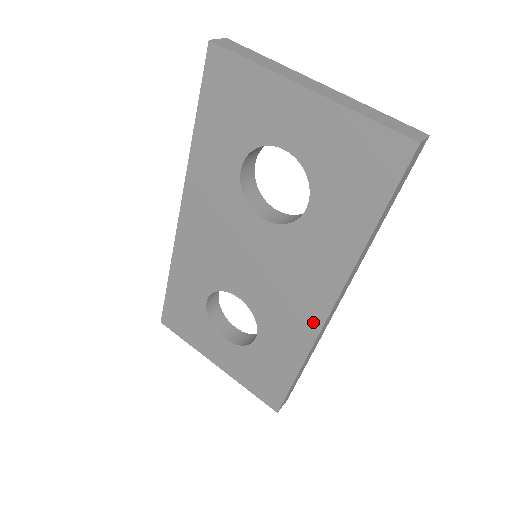
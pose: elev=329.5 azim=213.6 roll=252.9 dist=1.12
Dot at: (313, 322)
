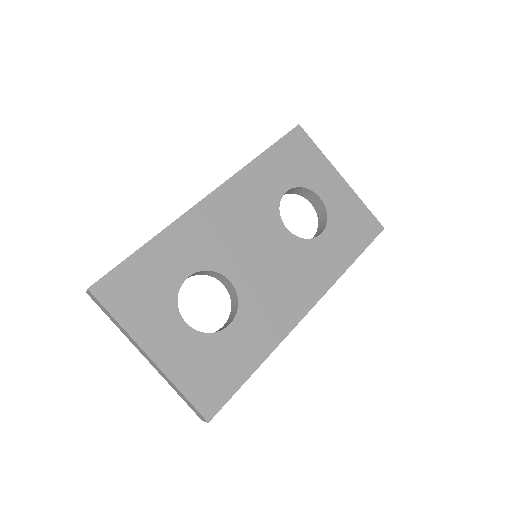
Dot at: (294, 316)
